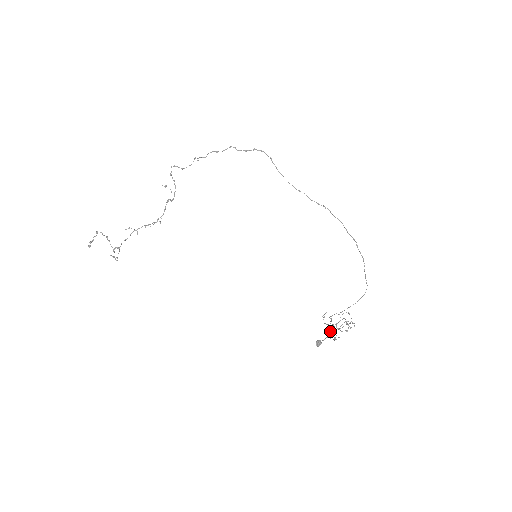
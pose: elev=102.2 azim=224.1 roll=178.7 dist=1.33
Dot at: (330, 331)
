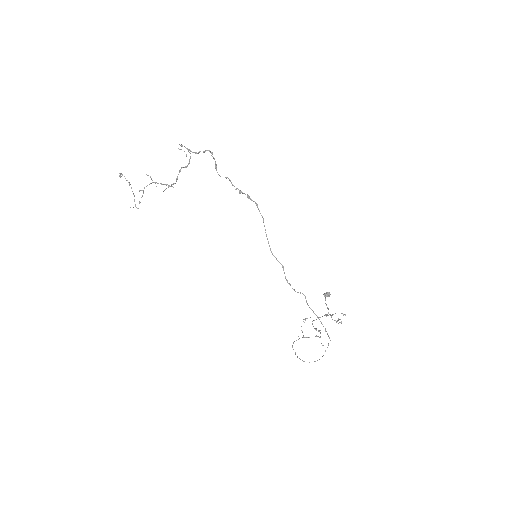
Dot at: occluded
